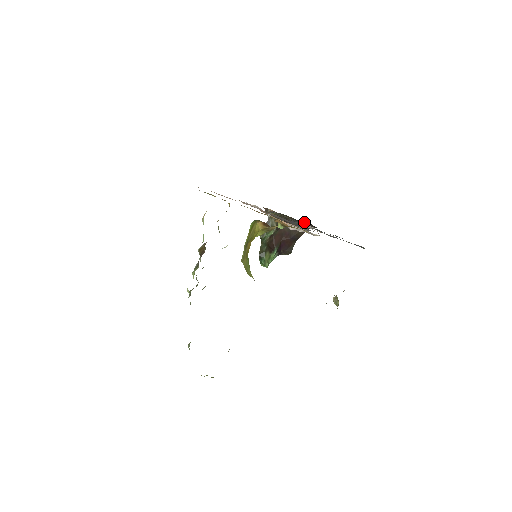
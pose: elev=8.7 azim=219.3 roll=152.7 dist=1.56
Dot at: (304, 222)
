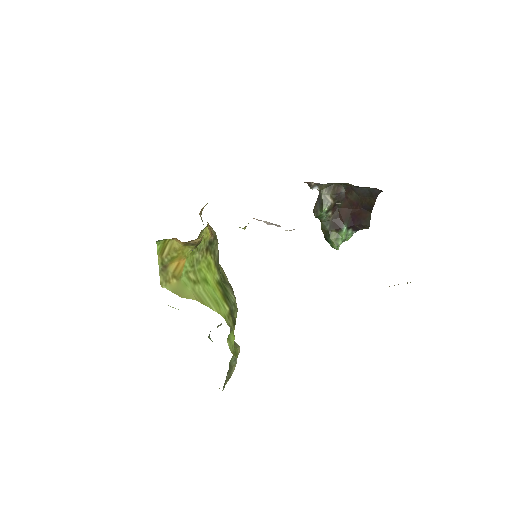
Dot at: (367, 187)
